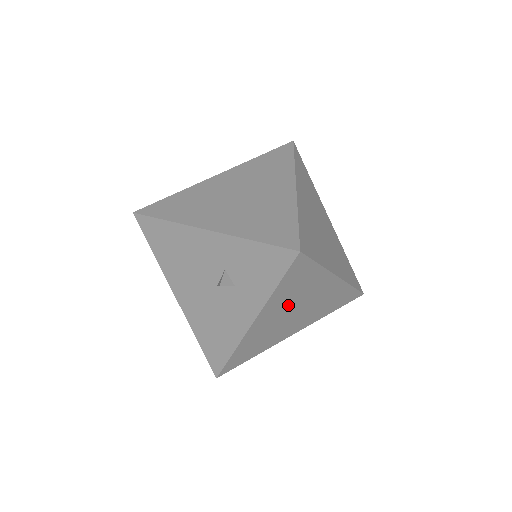
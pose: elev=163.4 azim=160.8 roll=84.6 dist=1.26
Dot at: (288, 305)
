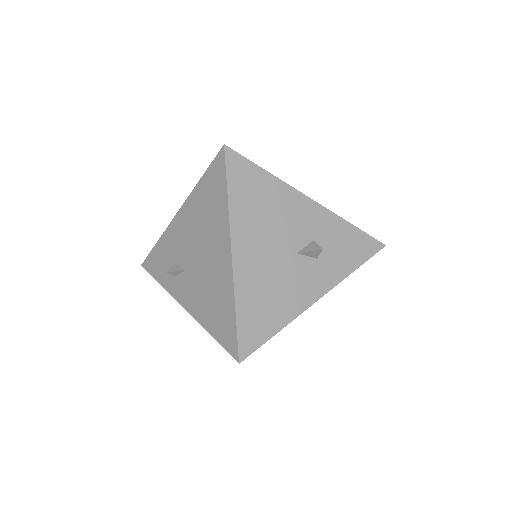
Dot at: occluded
